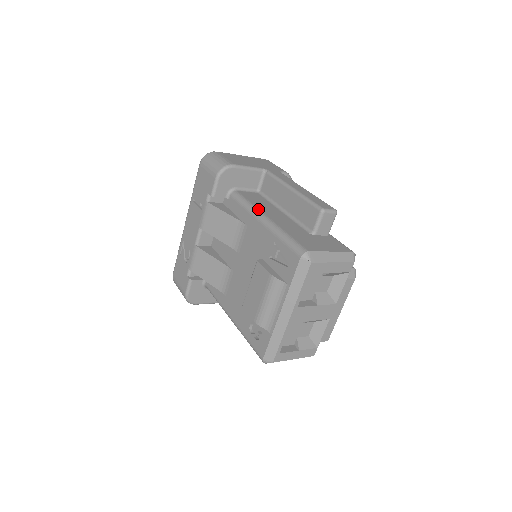
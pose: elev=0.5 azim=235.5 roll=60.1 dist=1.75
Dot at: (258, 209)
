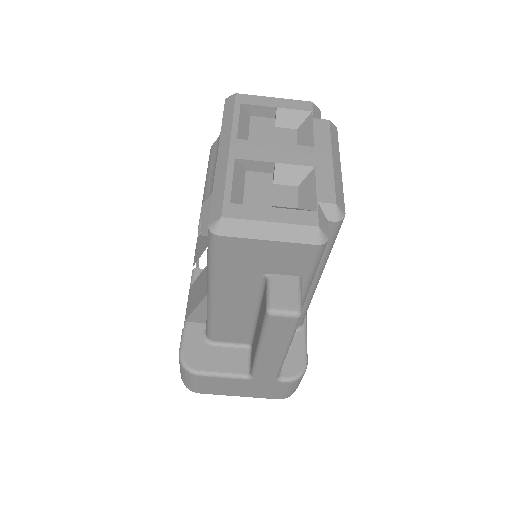
Dot at: occluded
